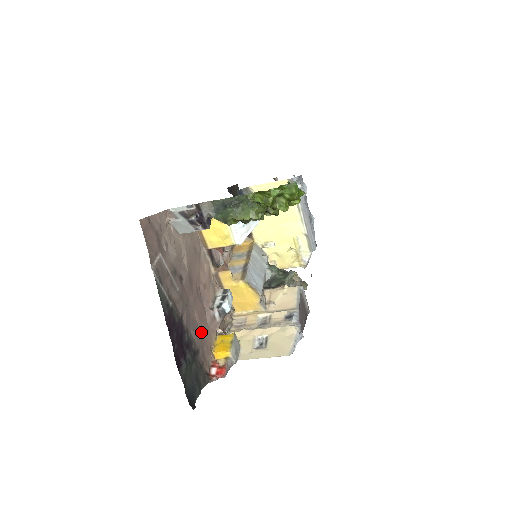
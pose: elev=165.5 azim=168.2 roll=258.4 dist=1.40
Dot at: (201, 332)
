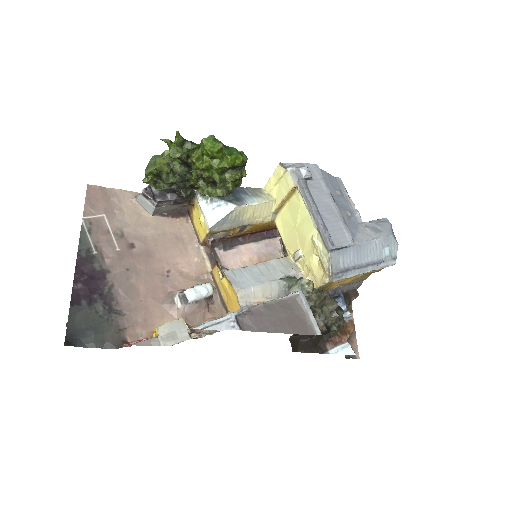
Dot at: (142, 303)
